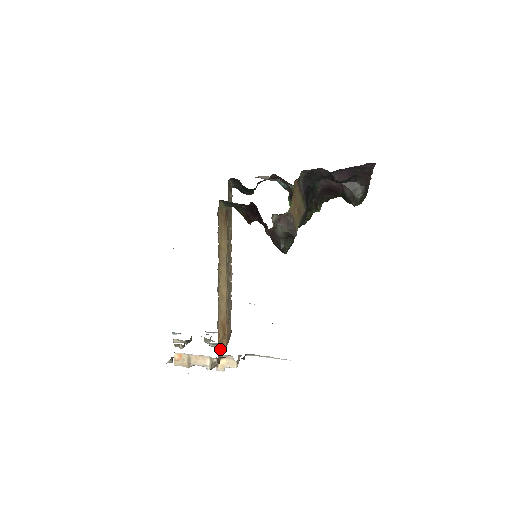
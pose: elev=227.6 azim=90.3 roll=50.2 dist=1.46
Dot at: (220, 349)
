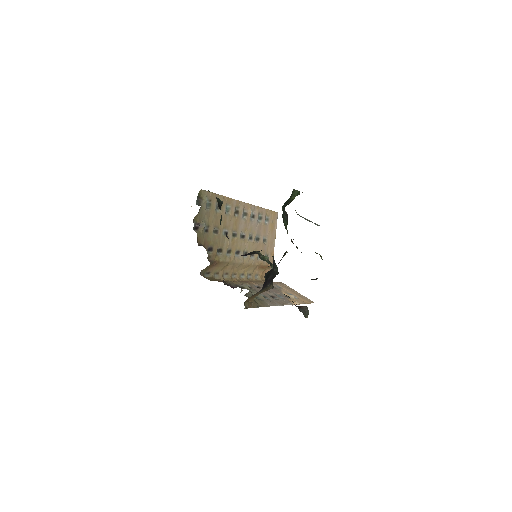
Dot at: (268, 269)
